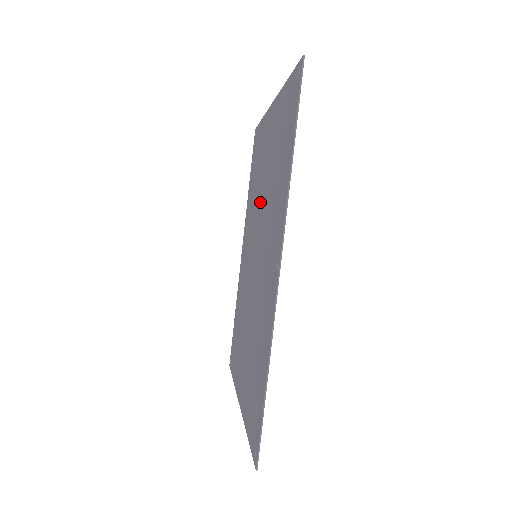
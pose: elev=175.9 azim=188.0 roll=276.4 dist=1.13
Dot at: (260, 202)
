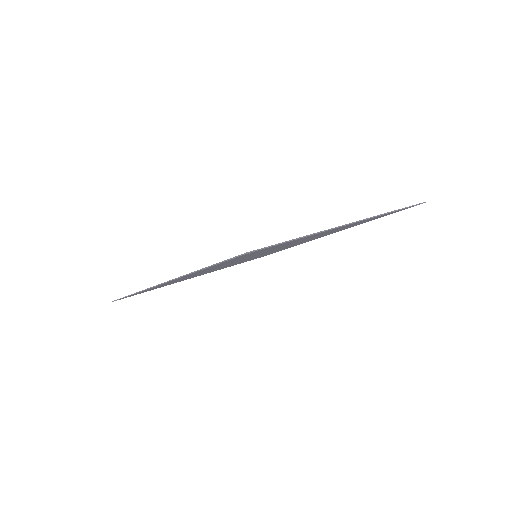
Dot at: occluded
